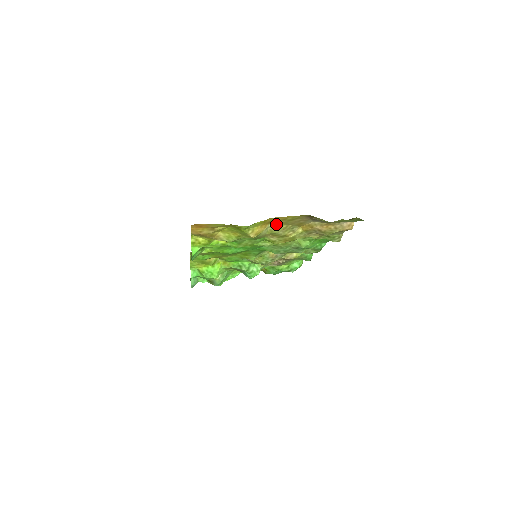
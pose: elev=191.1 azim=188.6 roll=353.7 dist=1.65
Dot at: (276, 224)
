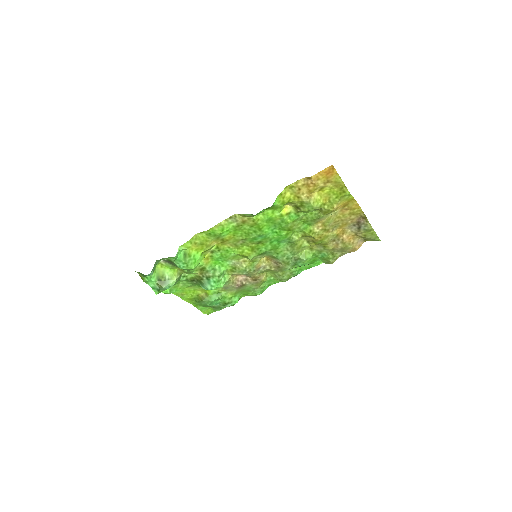
Dot at: (338, 213)
